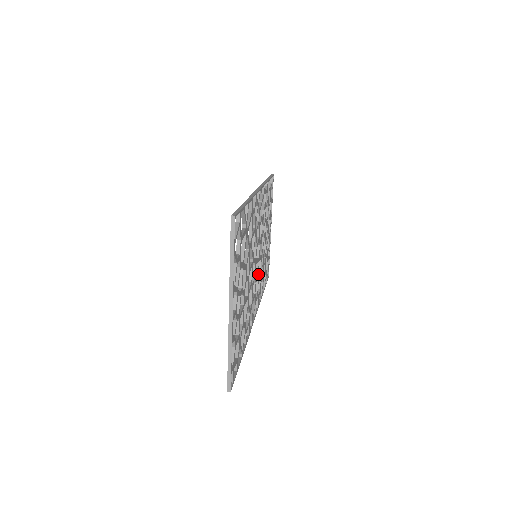
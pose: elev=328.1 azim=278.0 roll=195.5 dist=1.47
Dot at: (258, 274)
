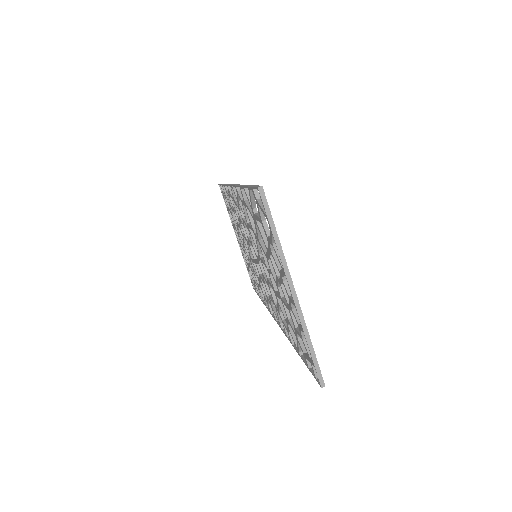
Dot at: occluded
